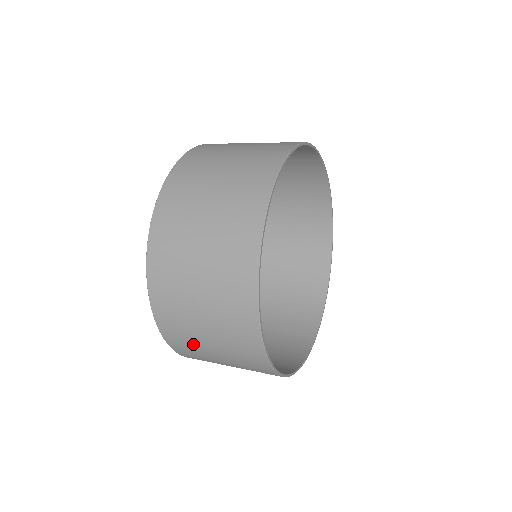
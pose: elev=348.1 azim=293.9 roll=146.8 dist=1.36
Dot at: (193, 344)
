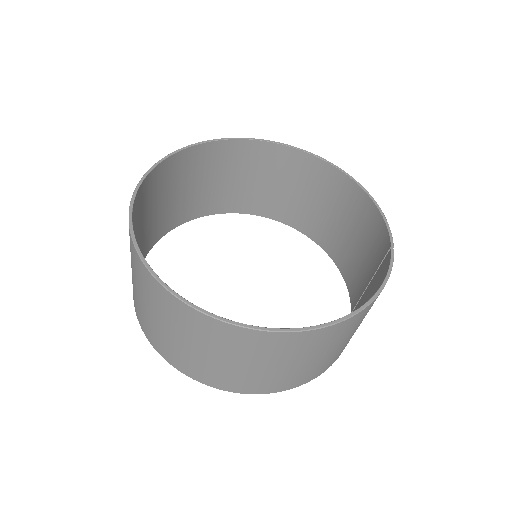
Dot at: occluded
